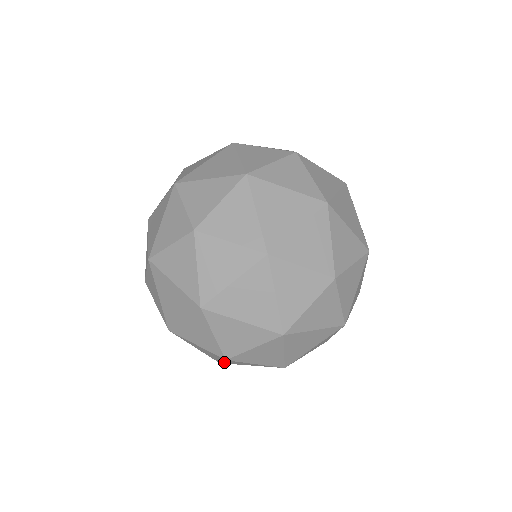
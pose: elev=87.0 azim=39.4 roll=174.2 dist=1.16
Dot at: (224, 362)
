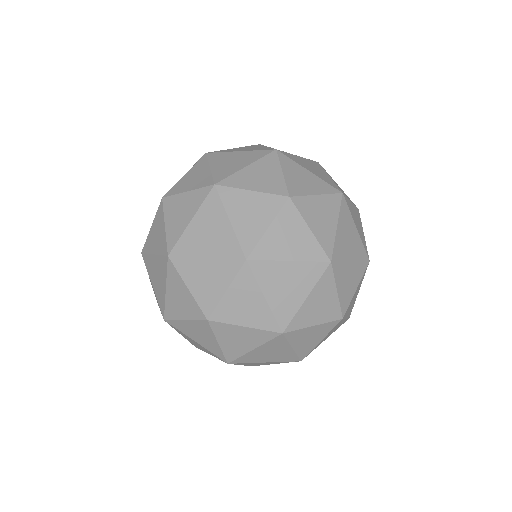
Dot at: (264, 238)
